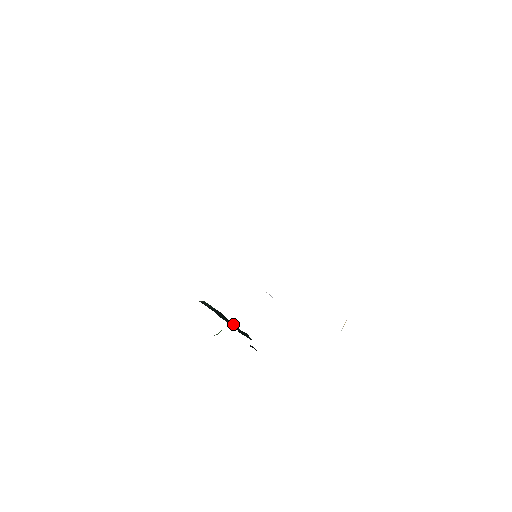
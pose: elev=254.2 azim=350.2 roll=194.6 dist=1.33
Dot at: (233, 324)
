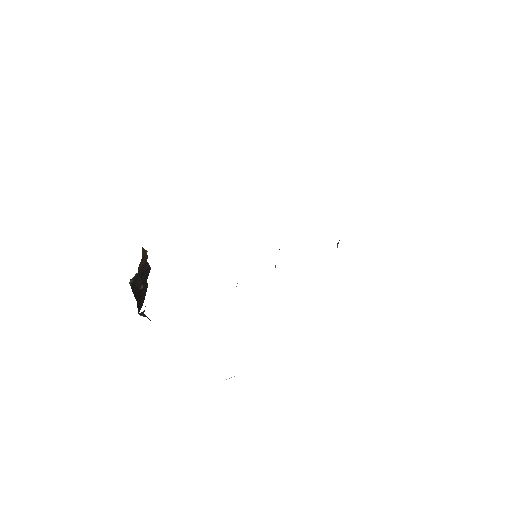
Dot at: occluded
